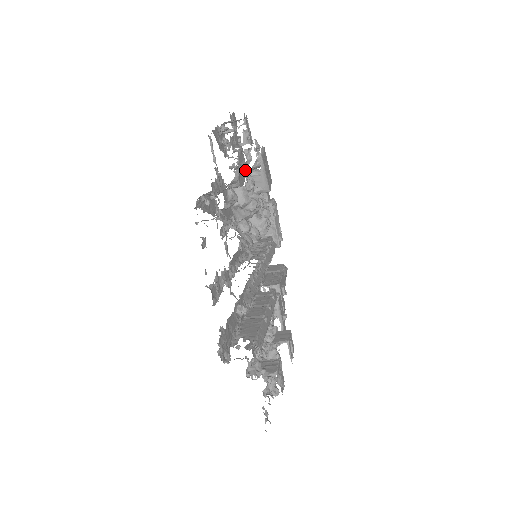
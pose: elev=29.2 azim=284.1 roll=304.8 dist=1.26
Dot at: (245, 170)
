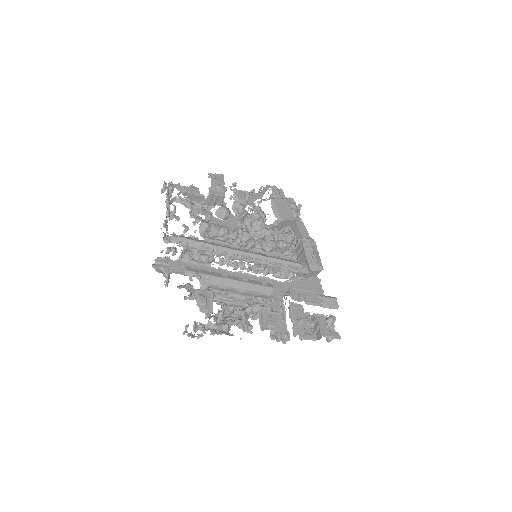
Dot at: (258, 208)
